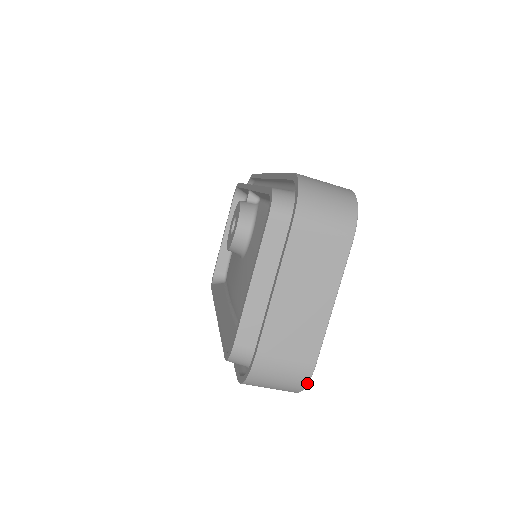
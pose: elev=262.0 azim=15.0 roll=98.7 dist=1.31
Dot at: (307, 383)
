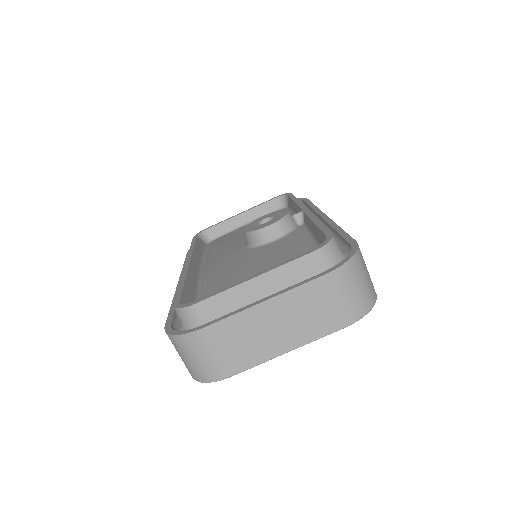
Dot at: (211, 381)
